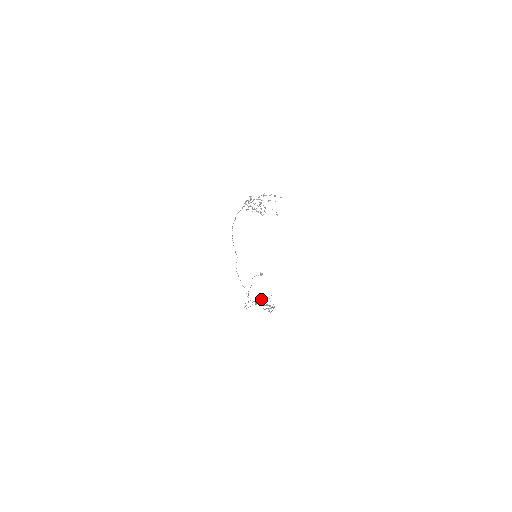
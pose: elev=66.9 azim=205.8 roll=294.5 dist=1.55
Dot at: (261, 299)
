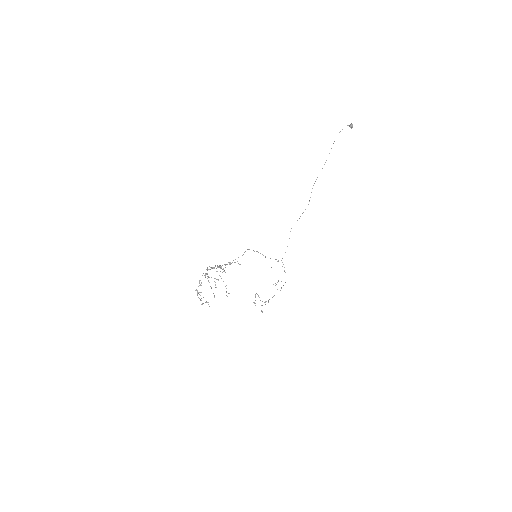
Dot at: occluded
